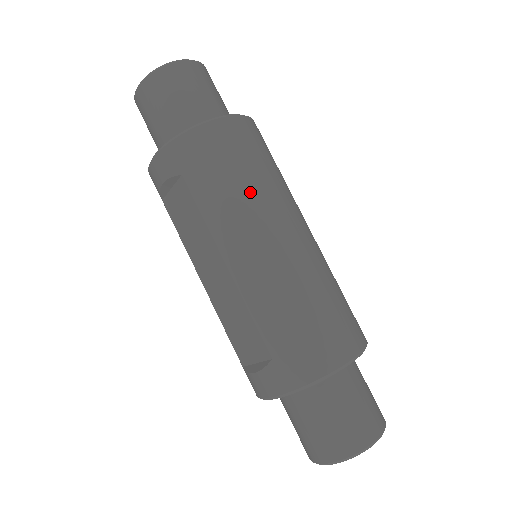
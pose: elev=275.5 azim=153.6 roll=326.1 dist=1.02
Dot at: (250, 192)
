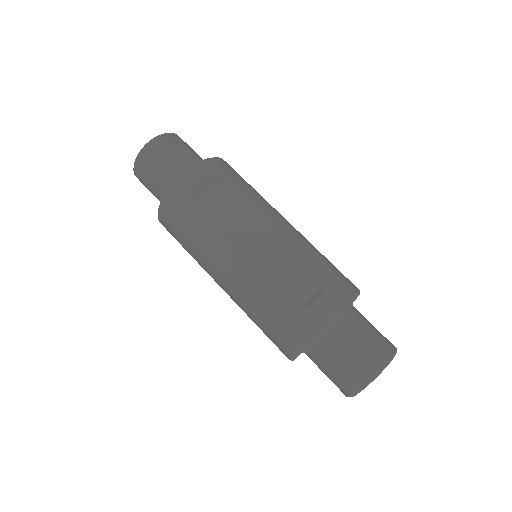
Dot at: occluded
